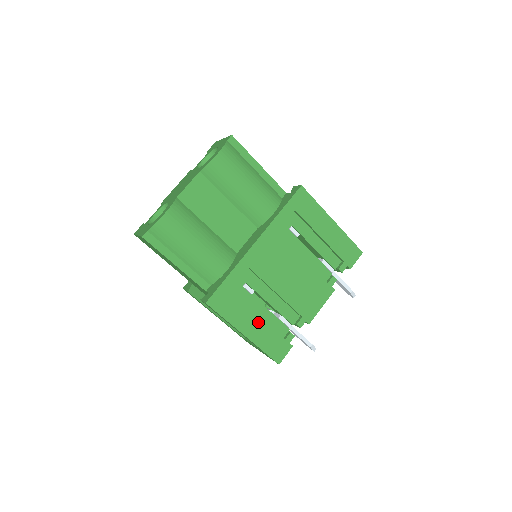
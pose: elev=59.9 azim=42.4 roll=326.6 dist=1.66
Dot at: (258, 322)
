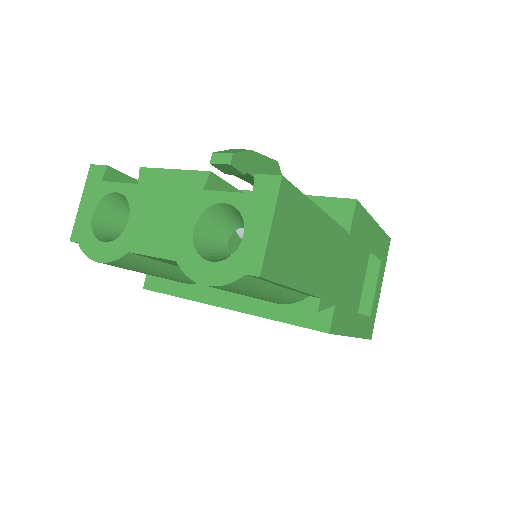
Dot at: occluded
